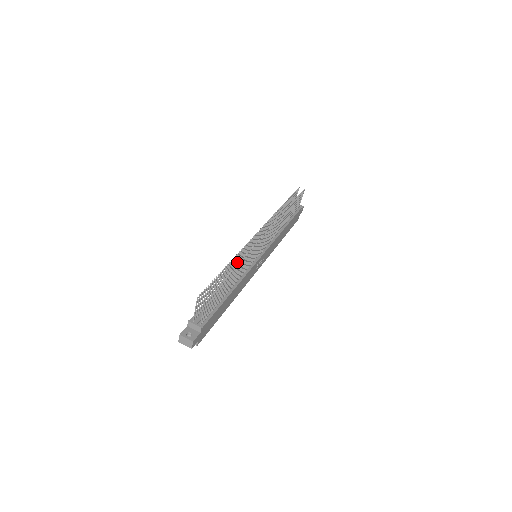
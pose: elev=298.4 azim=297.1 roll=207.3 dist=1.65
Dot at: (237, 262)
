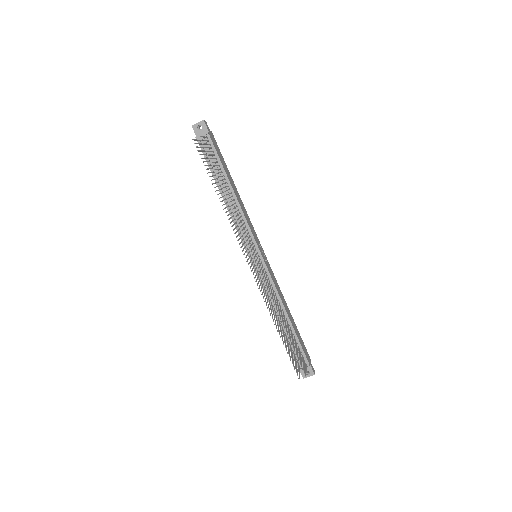
Dot at: occluded
